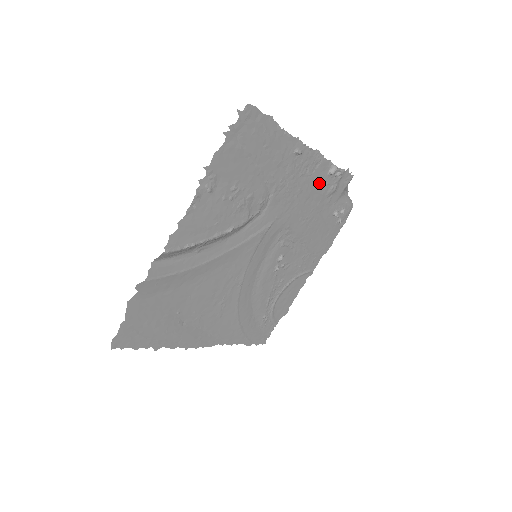
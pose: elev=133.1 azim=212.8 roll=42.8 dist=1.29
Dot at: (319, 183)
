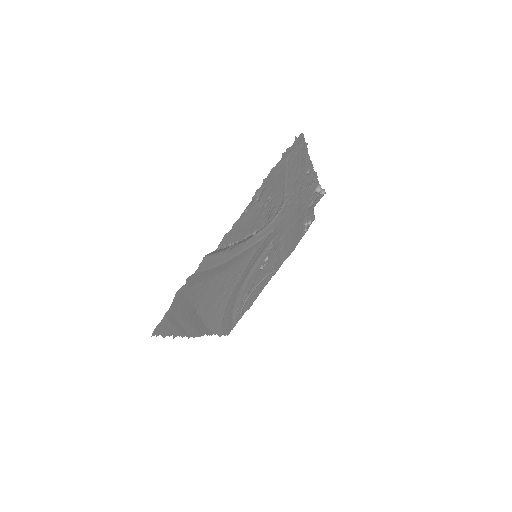
Dot at: (308, 198)
